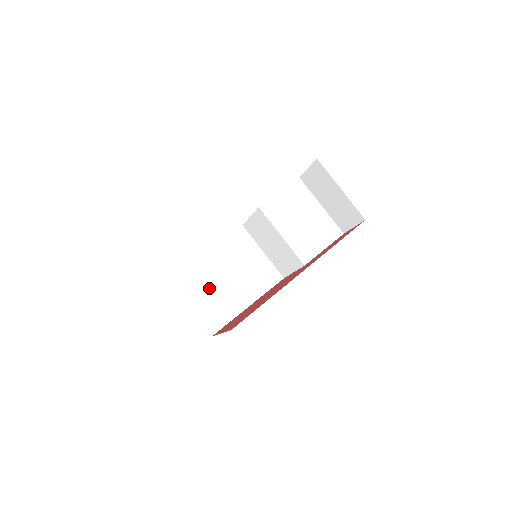
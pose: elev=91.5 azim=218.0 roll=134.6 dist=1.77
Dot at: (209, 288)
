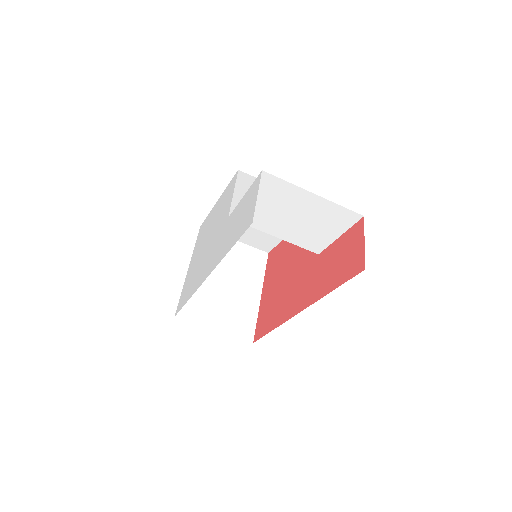
Dot at: occluded
